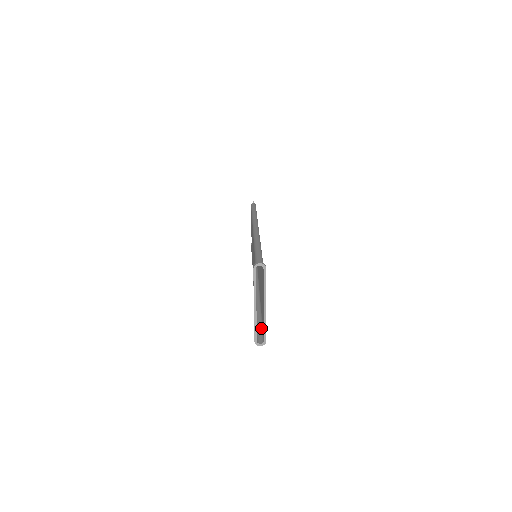
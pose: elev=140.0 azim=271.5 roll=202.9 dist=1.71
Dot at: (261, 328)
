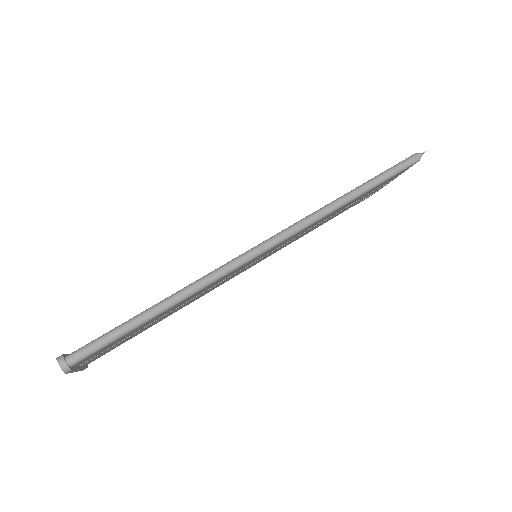
Dot at: occluded
